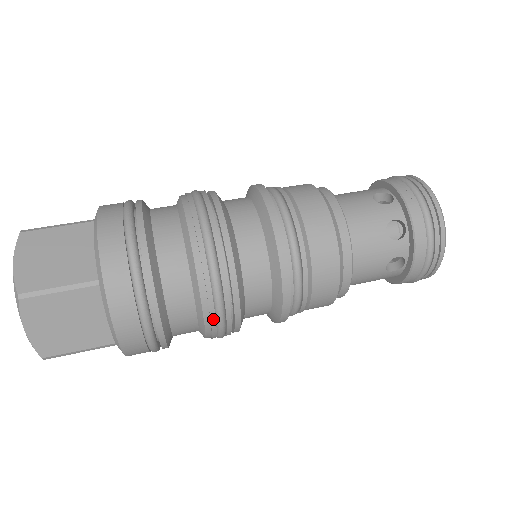
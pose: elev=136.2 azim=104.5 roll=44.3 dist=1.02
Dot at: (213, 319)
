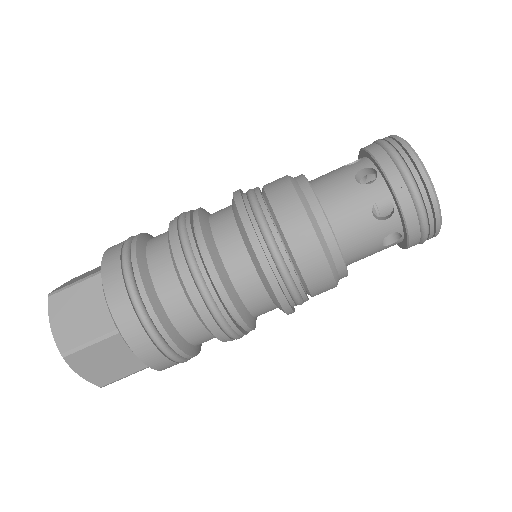
Dot at: (223, 335)
